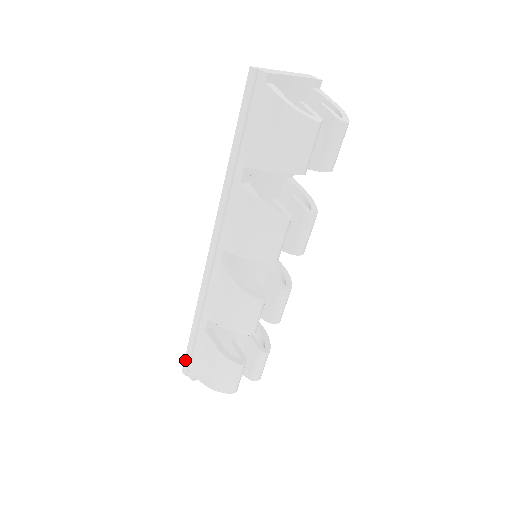
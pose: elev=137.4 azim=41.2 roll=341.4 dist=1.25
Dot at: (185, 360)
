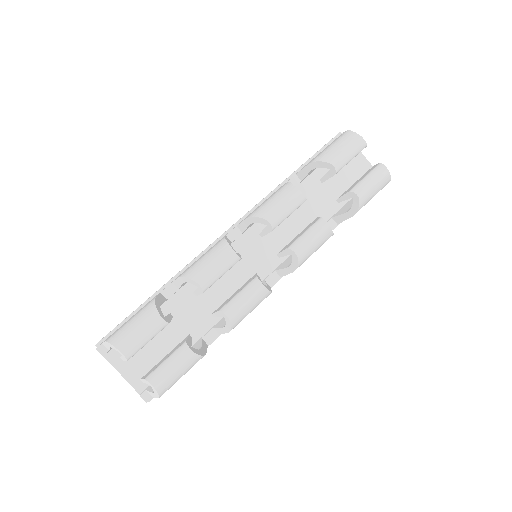
Dot at: (113, 329)
